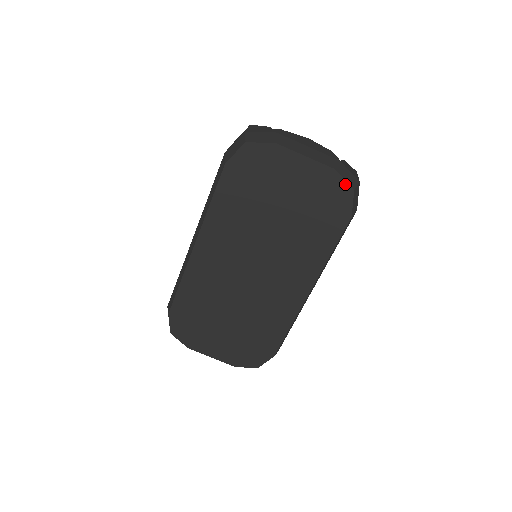
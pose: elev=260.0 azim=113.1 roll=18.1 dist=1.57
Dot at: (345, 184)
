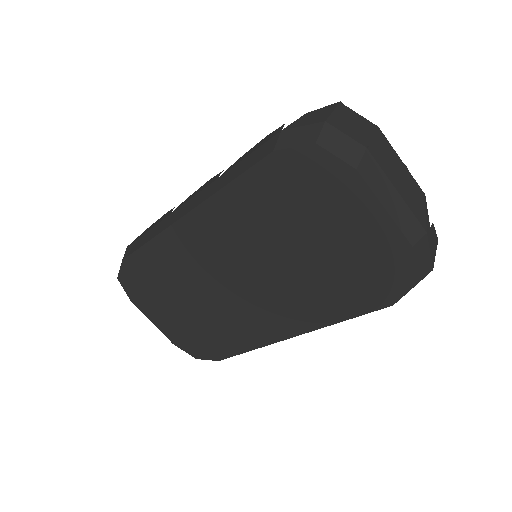
Dot at: (413, 270)
